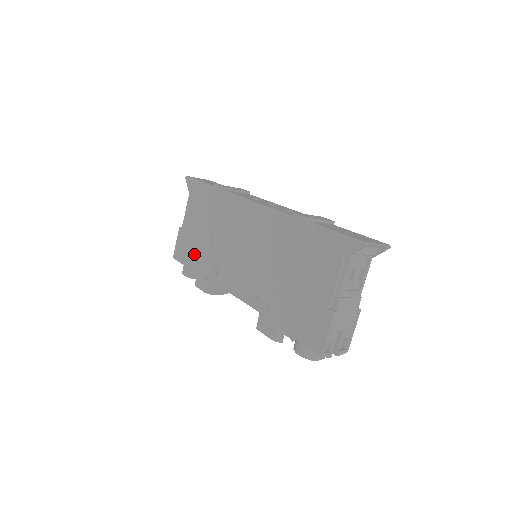
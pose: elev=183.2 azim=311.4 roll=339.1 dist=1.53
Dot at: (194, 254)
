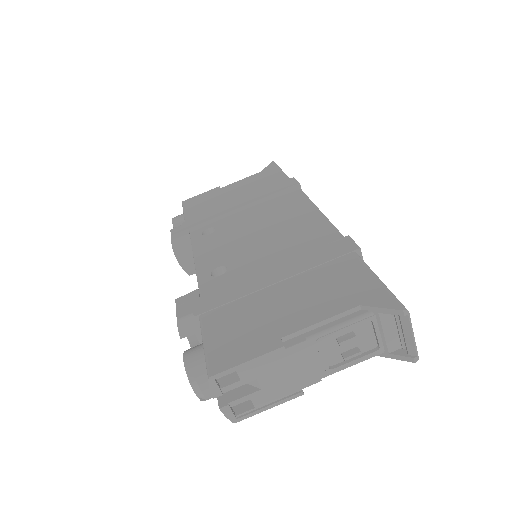
Dot at: (204, 209)
